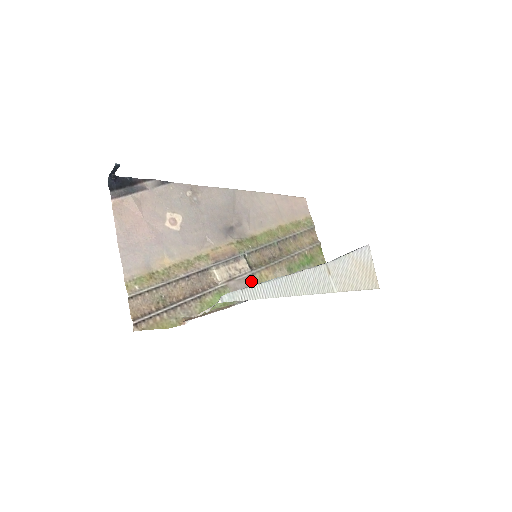
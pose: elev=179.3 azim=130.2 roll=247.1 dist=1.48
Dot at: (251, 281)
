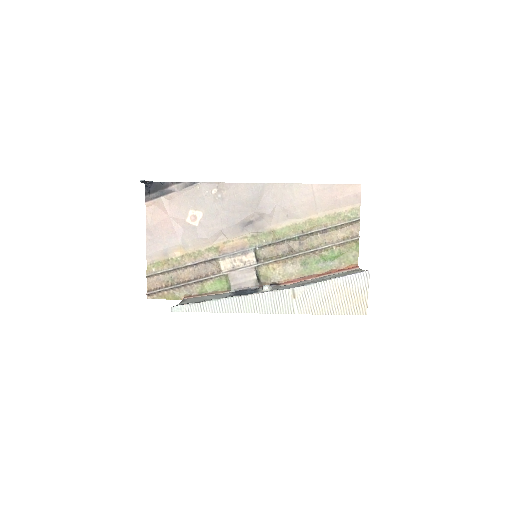
Dot at: (253, 273)
